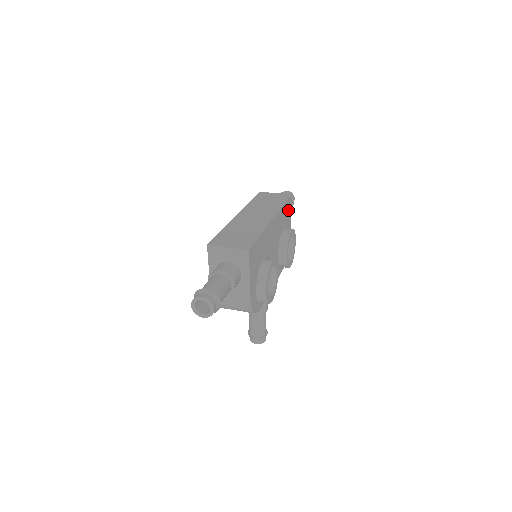
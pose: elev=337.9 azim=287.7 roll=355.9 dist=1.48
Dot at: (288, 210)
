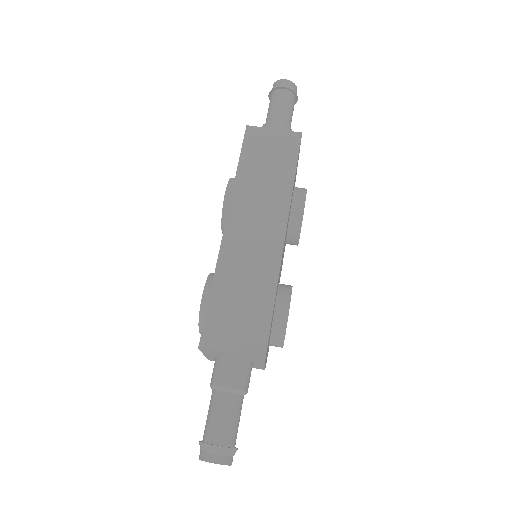
Dot at: occluded
